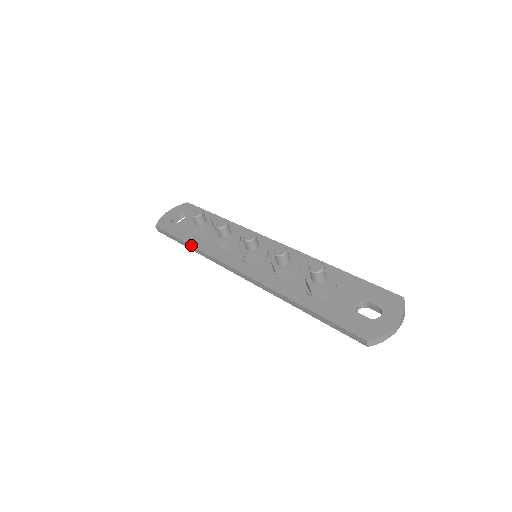
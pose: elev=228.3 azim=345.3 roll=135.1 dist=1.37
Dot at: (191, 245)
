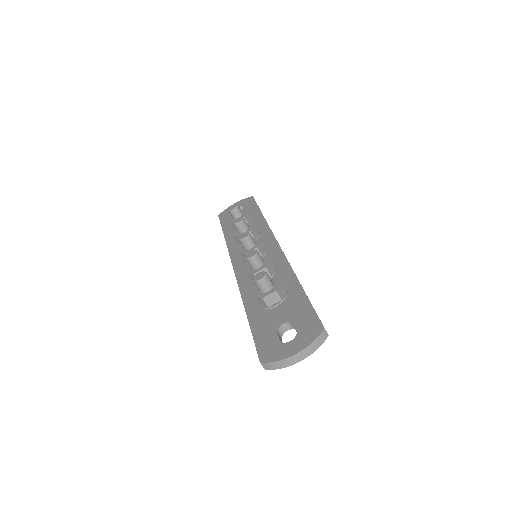
Dot at: (224, 237)
